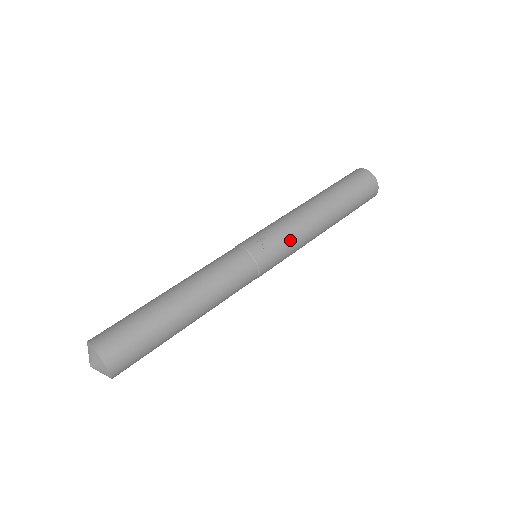
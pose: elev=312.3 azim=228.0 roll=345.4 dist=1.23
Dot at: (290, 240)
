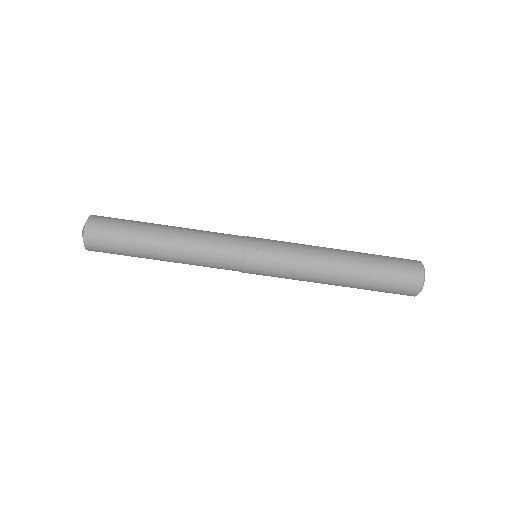
Dot at: (287, 267)
